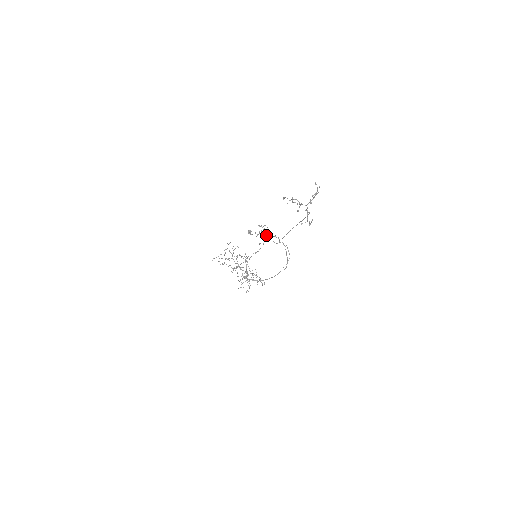
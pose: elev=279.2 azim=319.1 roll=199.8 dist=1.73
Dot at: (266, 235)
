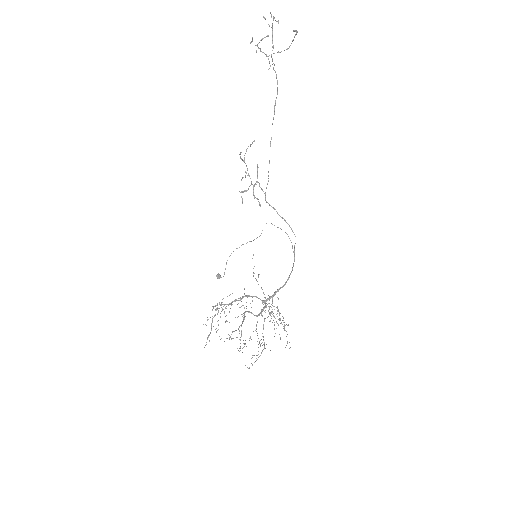
Dot at: (251, 184)
